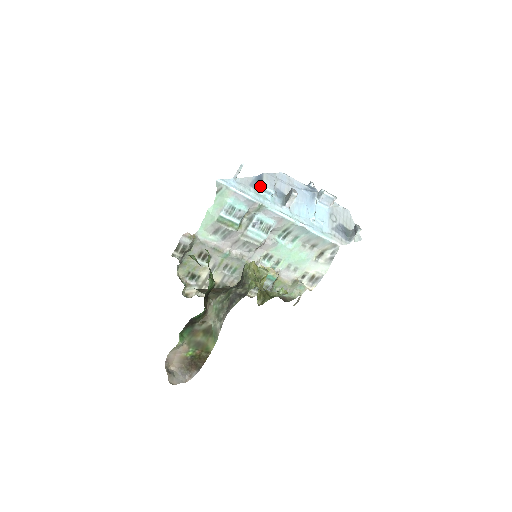
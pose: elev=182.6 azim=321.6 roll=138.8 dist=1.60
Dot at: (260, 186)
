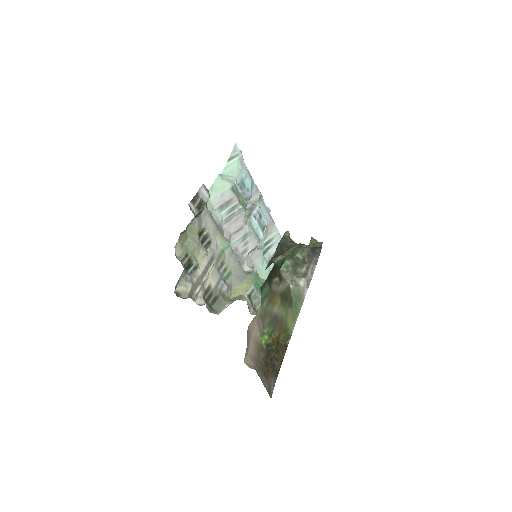
Dot at: occluded
